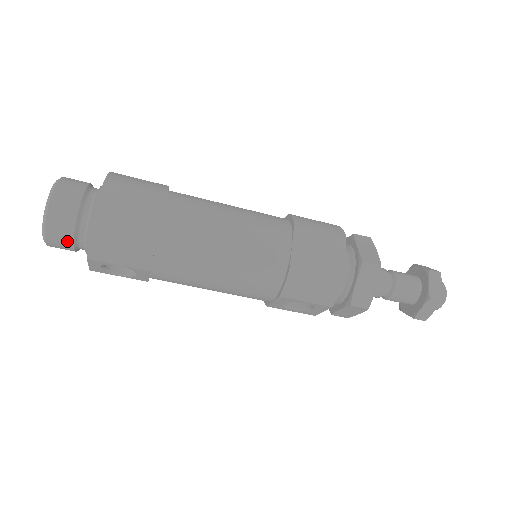
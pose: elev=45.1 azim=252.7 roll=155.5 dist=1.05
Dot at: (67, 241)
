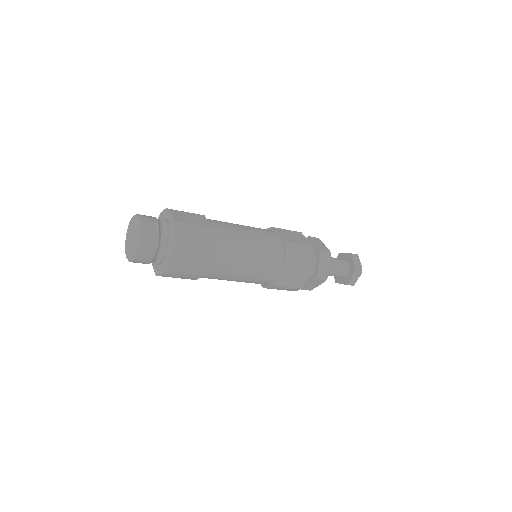
Dot at: occluded
